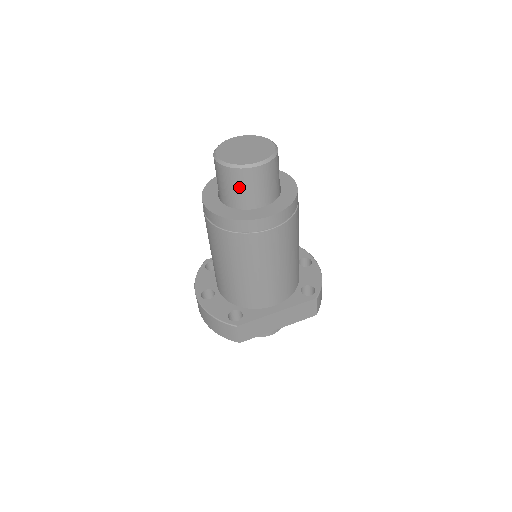
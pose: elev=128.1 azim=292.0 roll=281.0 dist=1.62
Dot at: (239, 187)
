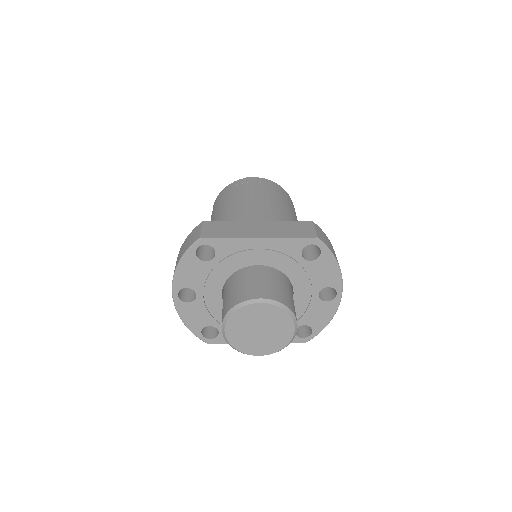
Dot at: occluded
